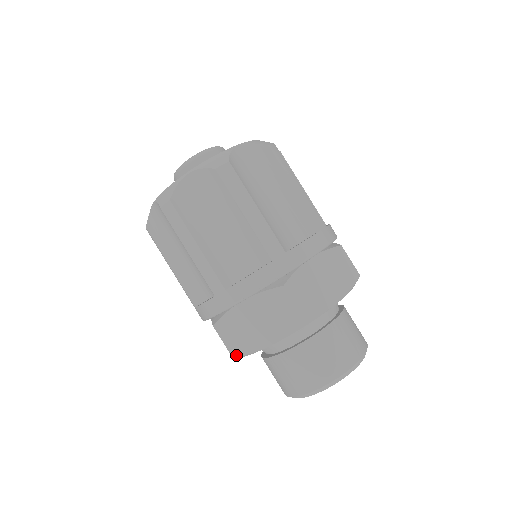
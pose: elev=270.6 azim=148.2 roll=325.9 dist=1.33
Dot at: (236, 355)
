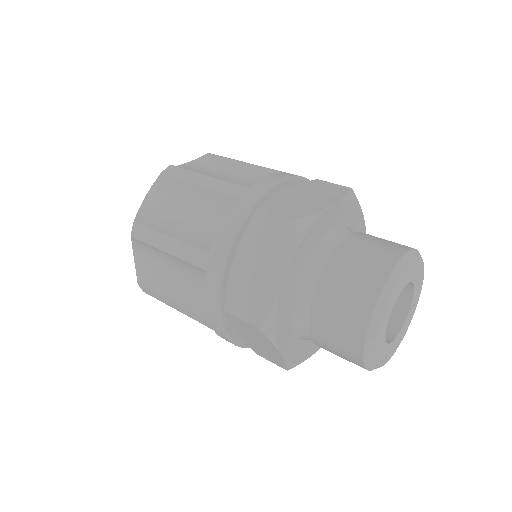
Dot at: (261, 322)
